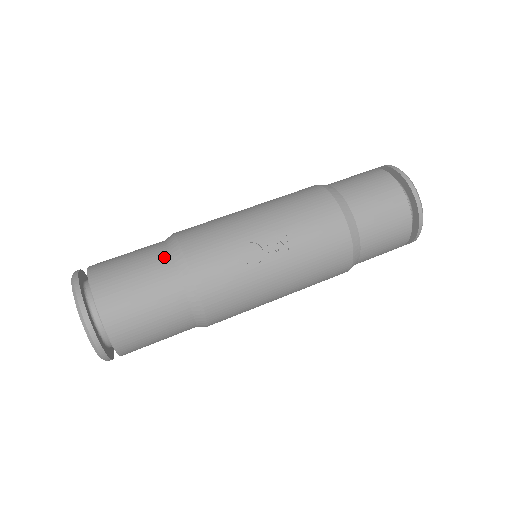
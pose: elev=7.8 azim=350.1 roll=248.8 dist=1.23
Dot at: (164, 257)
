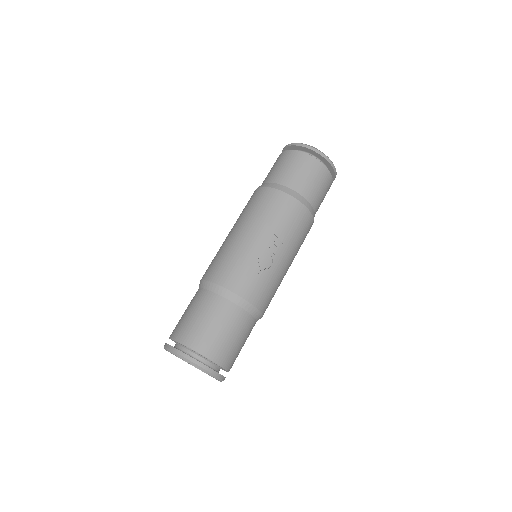
Dot at: (218, 300)
